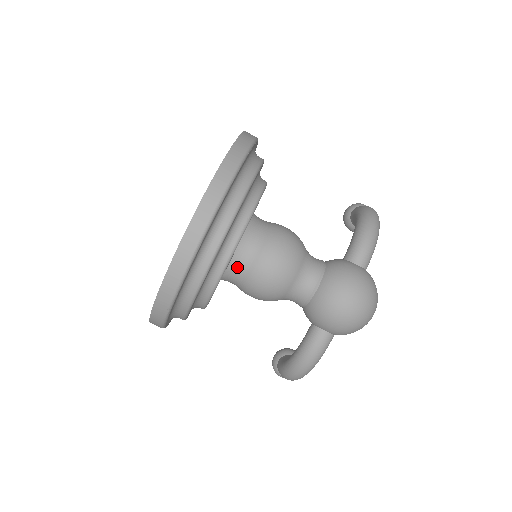
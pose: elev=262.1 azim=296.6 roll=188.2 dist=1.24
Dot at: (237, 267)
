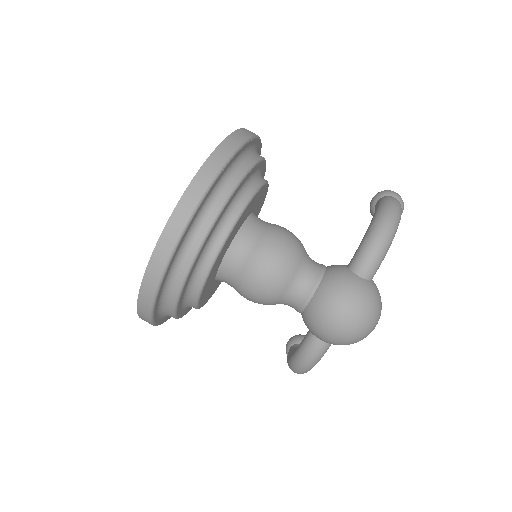
Dot at: (227, 274)
